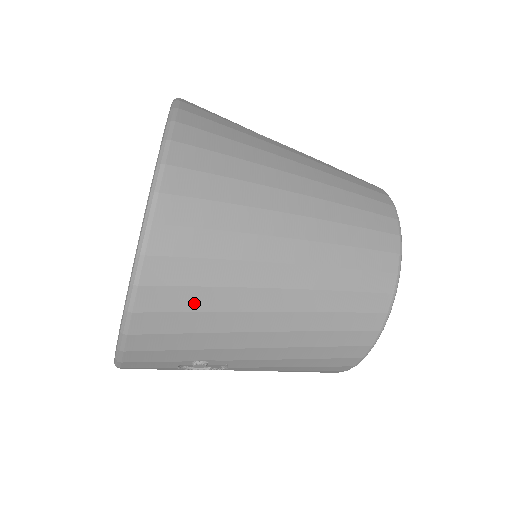
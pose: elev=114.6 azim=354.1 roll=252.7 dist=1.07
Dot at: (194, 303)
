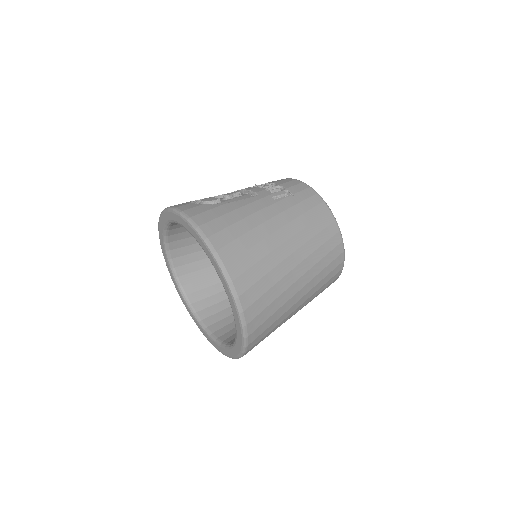
Dot at: (268, 331)
